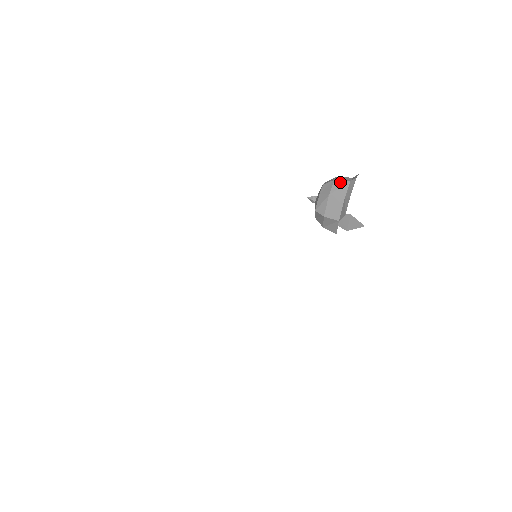
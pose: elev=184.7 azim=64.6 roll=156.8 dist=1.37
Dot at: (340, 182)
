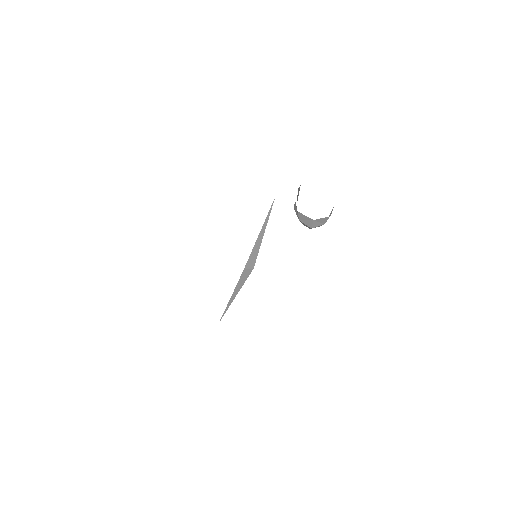
Dot at: occluded
